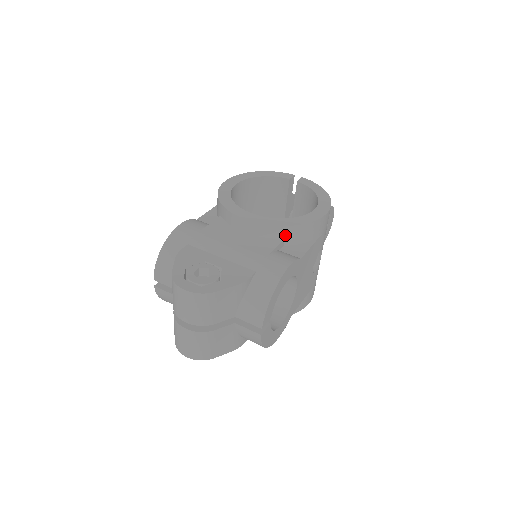
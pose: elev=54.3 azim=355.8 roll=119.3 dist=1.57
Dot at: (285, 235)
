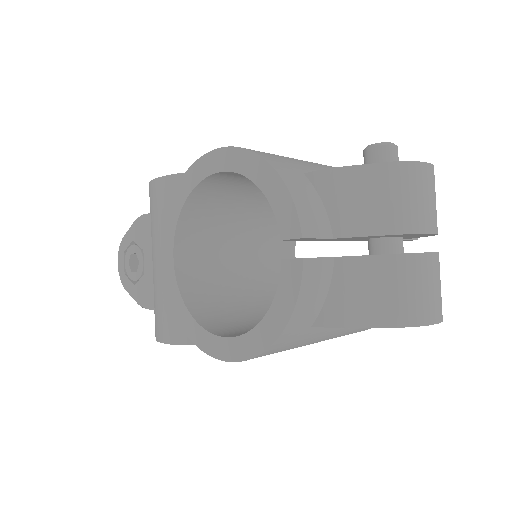
Dot at: occluded
